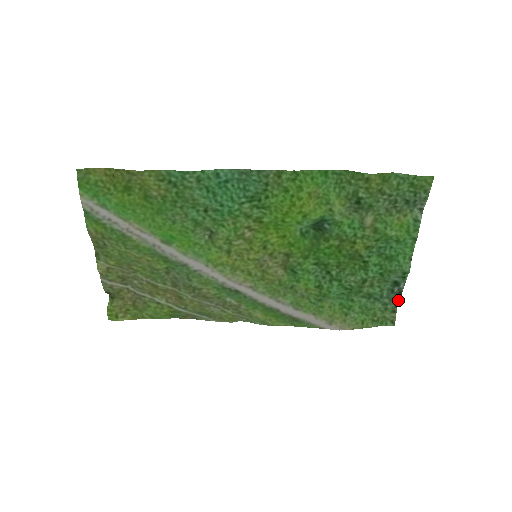
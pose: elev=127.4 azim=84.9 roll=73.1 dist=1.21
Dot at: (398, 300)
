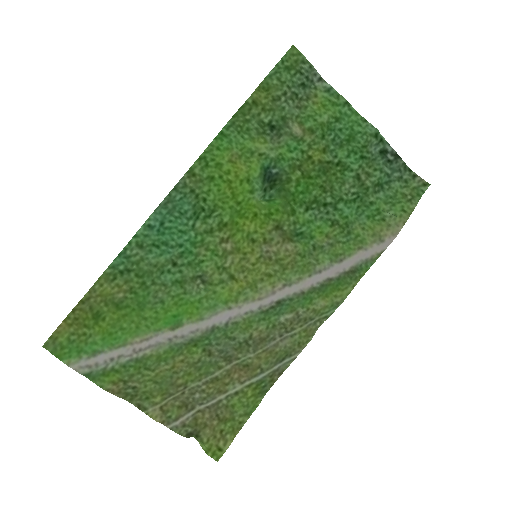
Dot at: (404, 164)
